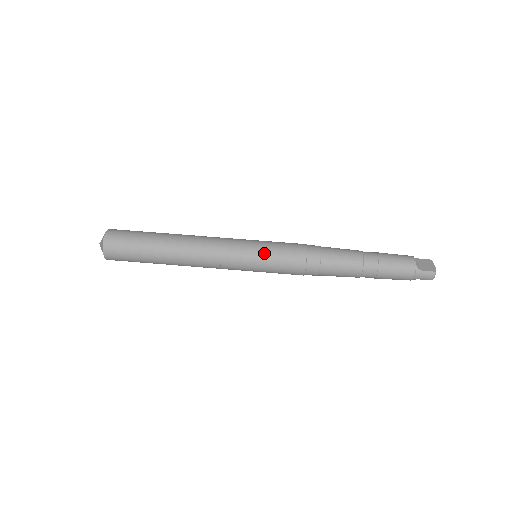
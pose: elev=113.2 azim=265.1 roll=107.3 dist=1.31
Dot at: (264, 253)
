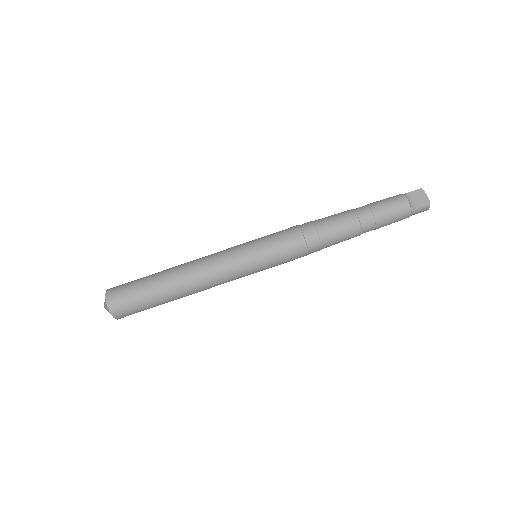
Dot at: (265, 258)
